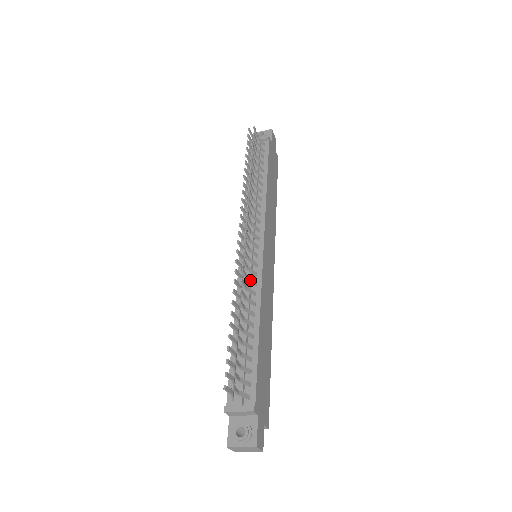
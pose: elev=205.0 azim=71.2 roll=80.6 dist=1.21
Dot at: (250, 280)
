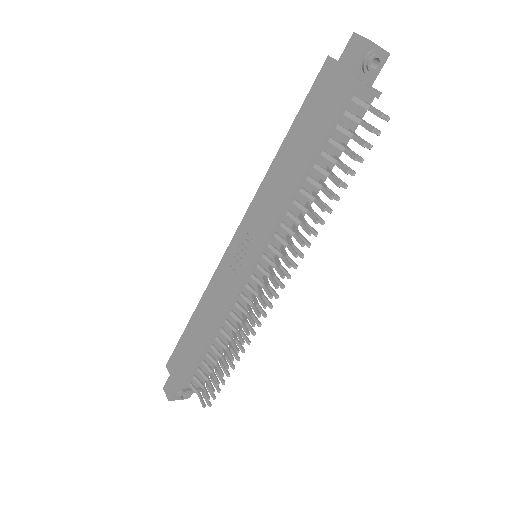
Dot at: (251, 311)
